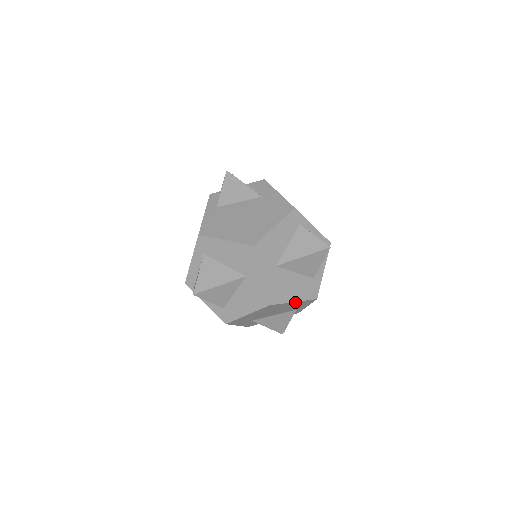
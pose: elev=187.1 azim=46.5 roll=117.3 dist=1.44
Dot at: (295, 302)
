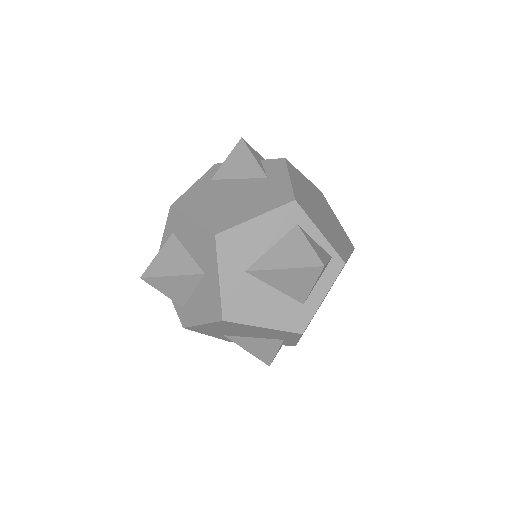
Dot at: (266, 328)
